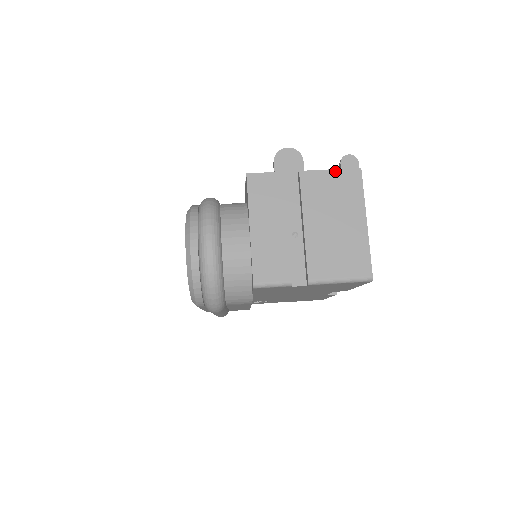
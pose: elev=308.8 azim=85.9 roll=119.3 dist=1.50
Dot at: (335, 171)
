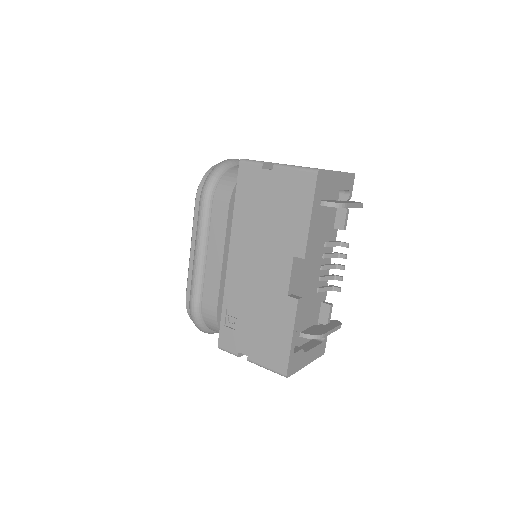
Dot at: occluded
